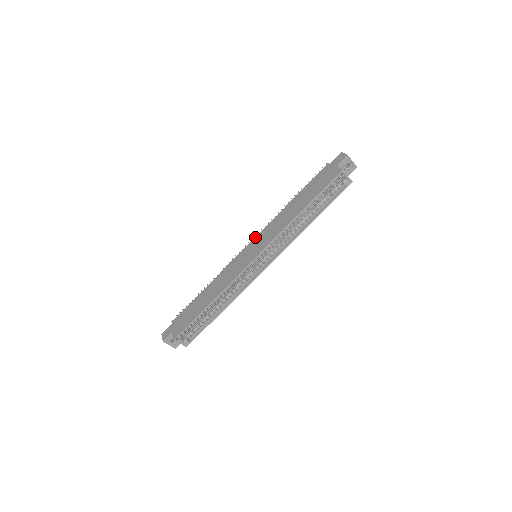
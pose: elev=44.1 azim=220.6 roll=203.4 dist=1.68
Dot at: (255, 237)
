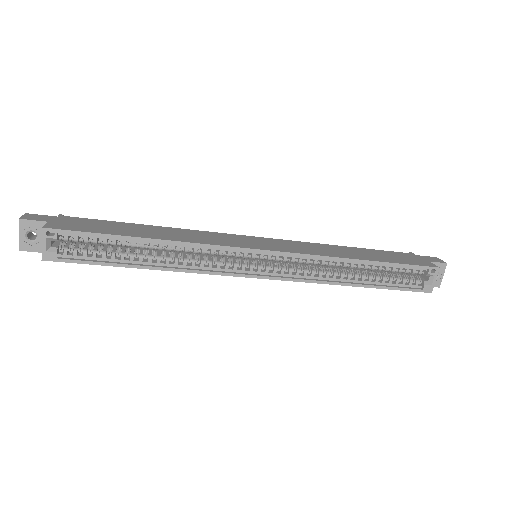
Dot at: occluded
